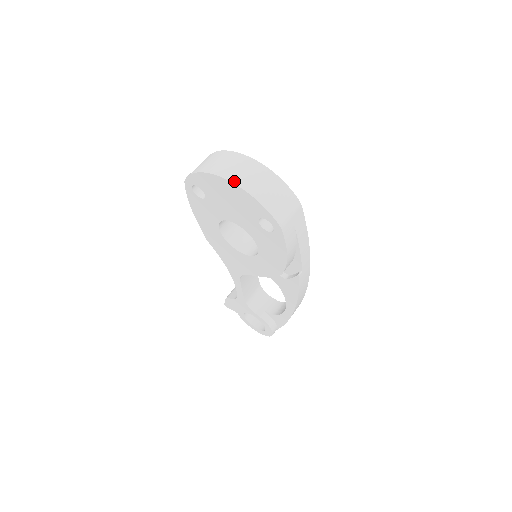
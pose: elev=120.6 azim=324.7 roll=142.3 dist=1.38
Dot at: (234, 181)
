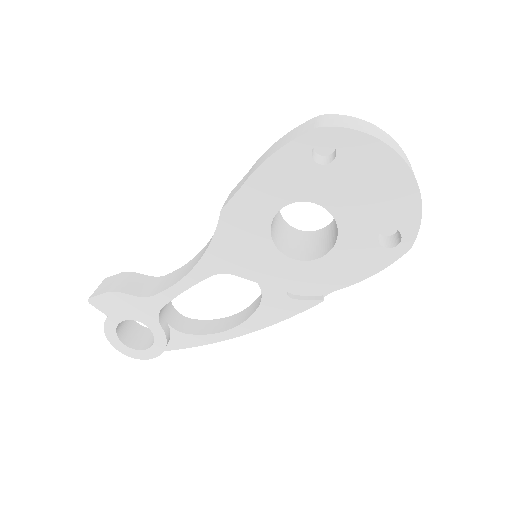
Dot at: occluded
